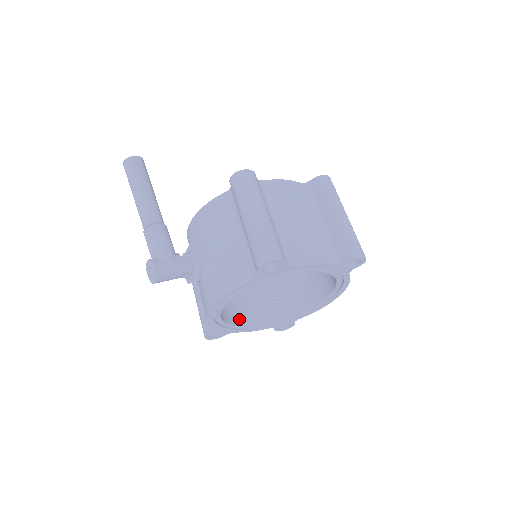
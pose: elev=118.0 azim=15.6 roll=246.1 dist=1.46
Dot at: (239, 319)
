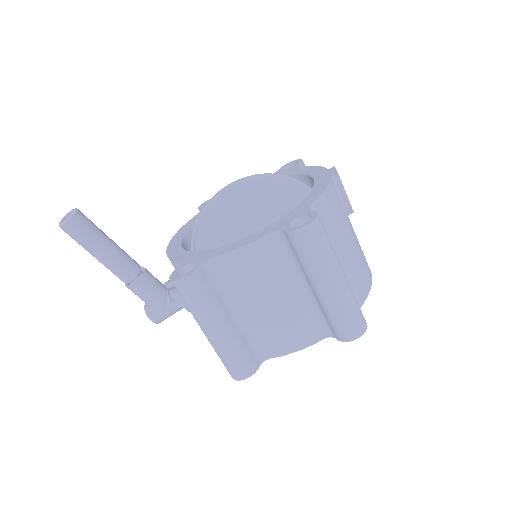
Dot at: occluded
